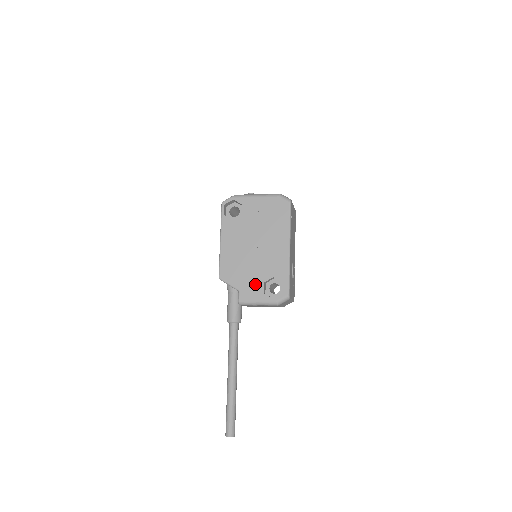
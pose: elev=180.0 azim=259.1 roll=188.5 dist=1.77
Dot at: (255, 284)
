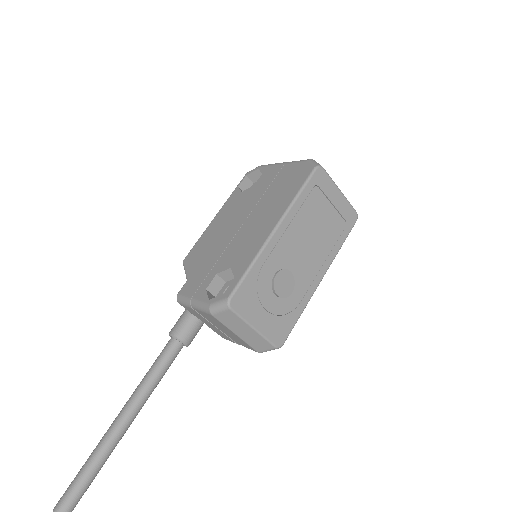
Dot at: (206, 274)
